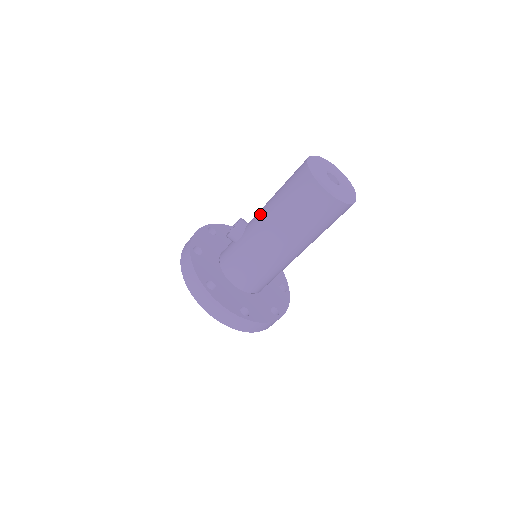
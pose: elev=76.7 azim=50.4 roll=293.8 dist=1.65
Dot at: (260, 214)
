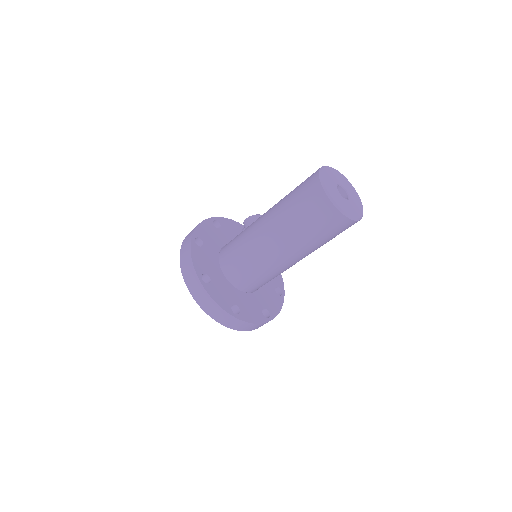
Dot at: occluded
